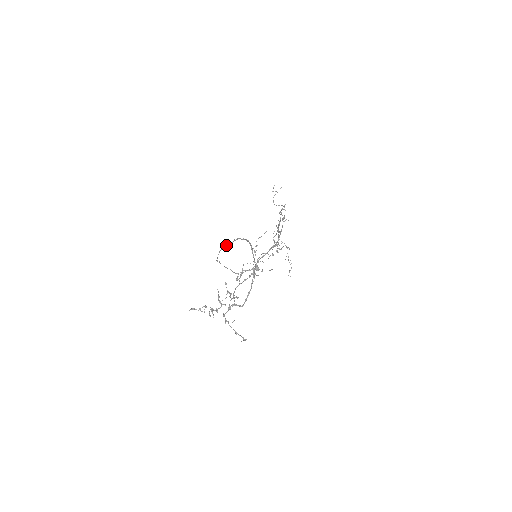
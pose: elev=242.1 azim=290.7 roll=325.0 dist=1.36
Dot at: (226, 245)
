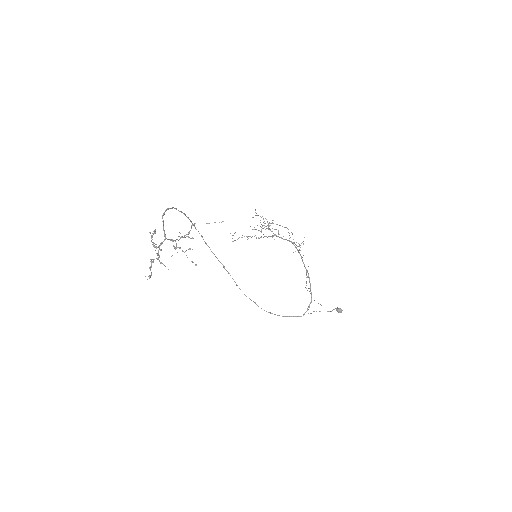
Dot at: (223, 266)
